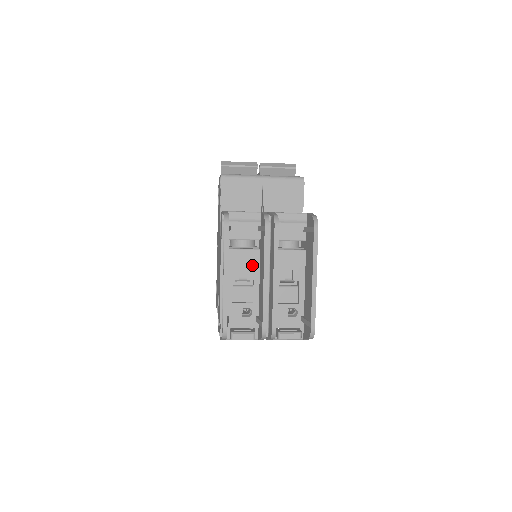
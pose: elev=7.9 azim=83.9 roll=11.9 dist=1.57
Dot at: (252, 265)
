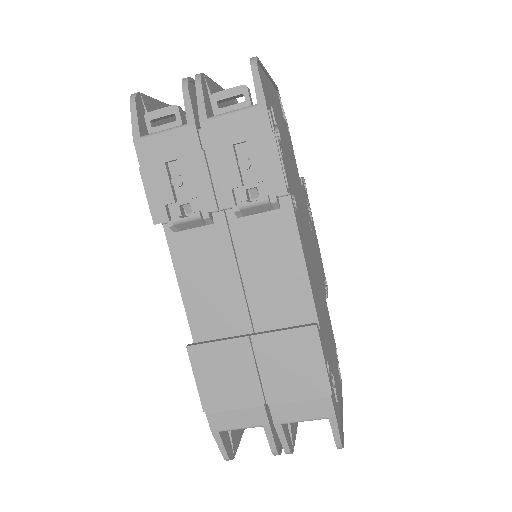
Dot at: occluded
